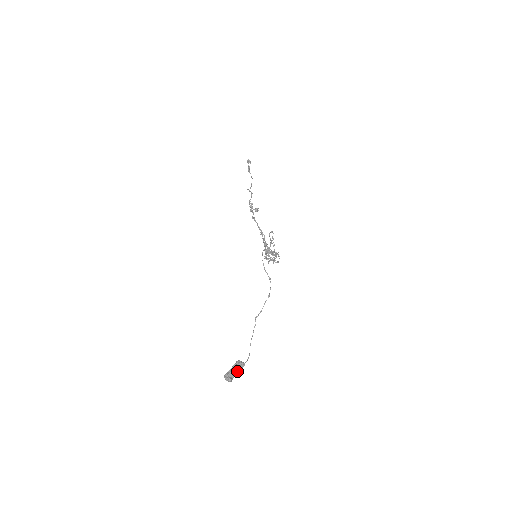
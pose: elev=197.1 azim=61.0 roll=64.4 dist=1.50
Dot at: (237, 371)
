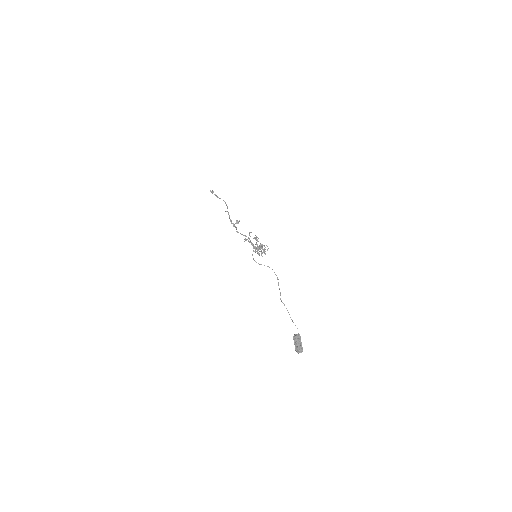
Dot at: (299, 342)
